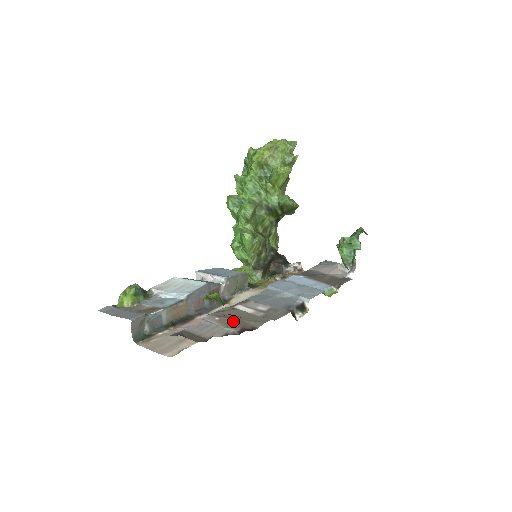
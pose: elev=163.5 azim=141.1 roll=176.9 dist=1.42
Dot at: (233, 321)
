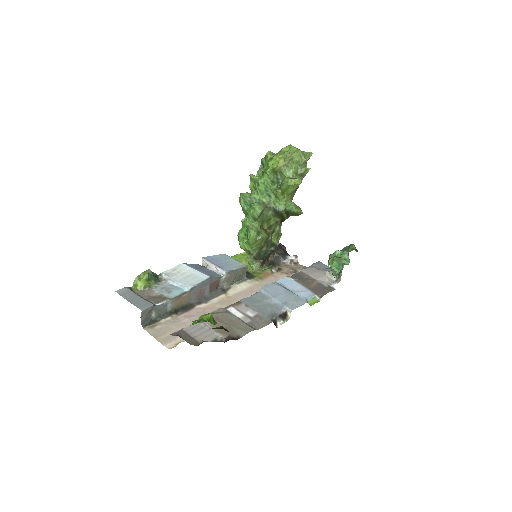
Dot at: (223, 326)
